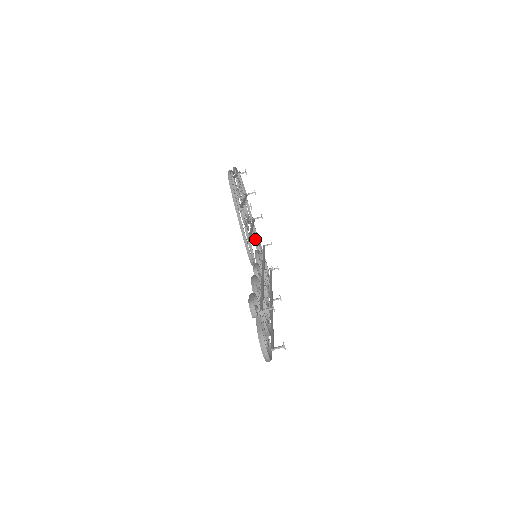
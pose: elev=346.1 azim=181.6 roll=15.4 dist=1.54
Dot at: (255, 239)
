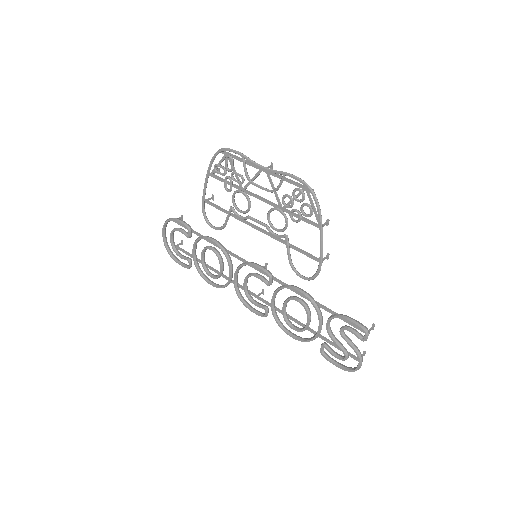
Dot at: occluded
